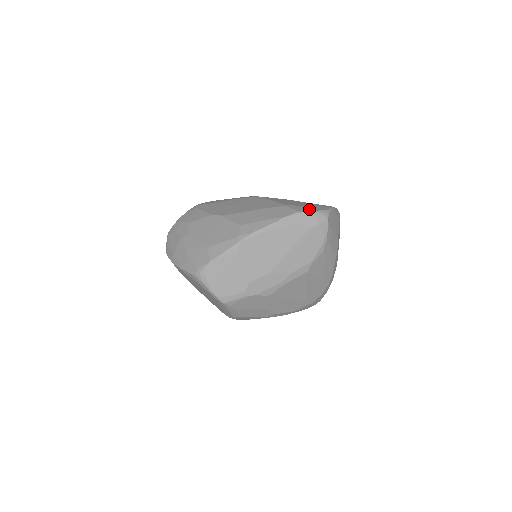
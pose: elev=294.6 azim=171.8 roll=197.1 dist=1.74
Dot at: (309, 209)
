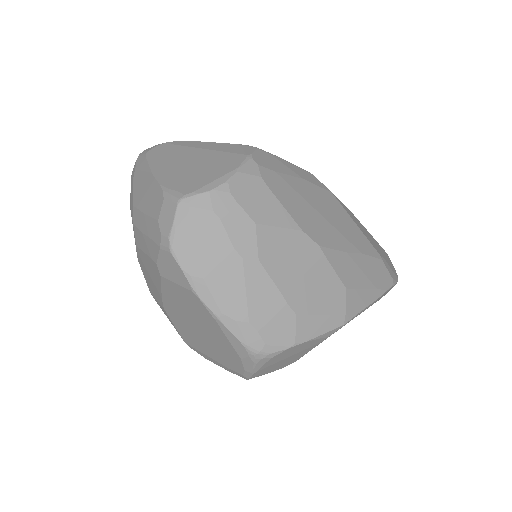
Dot at: (395, 274)
